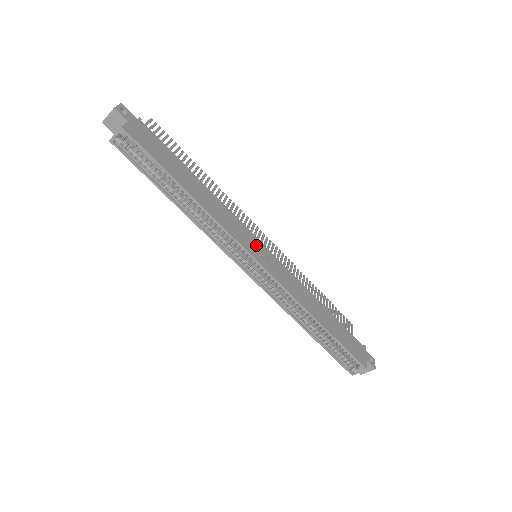
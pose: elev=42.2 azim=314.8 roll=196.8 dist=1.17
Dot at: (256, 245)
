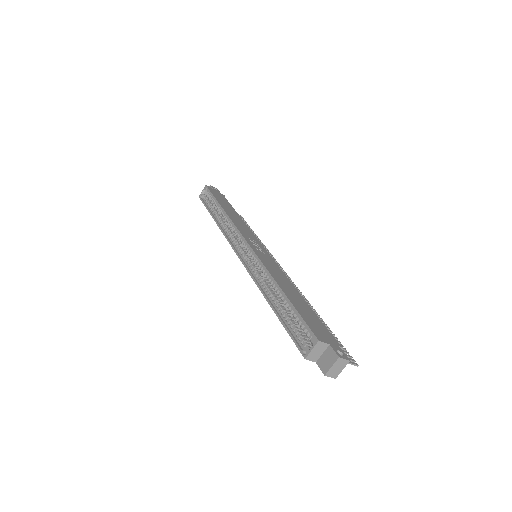
Dot at: (256, 243)
